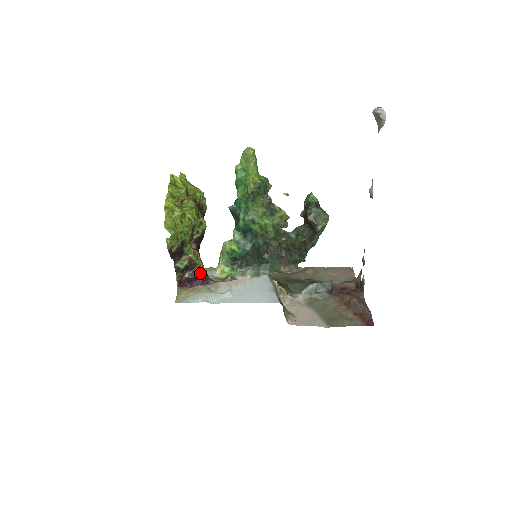
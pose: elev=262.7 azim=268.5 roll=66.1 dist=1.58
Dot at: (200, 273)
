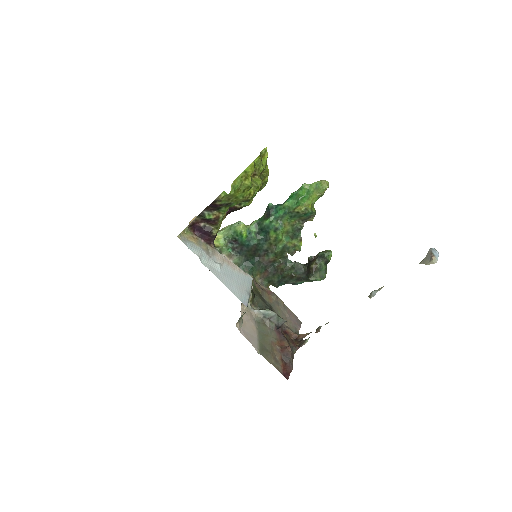
Dot at: (213, 232)
